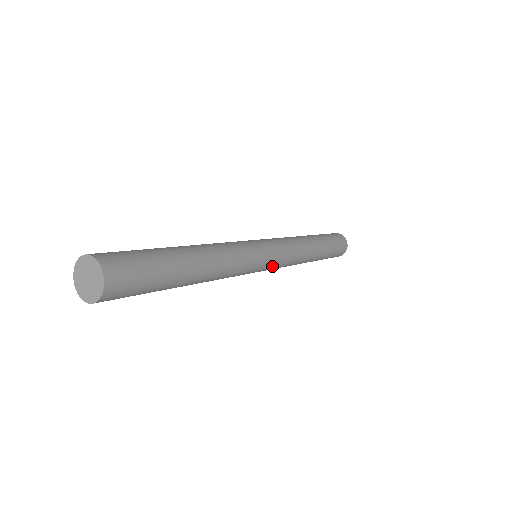
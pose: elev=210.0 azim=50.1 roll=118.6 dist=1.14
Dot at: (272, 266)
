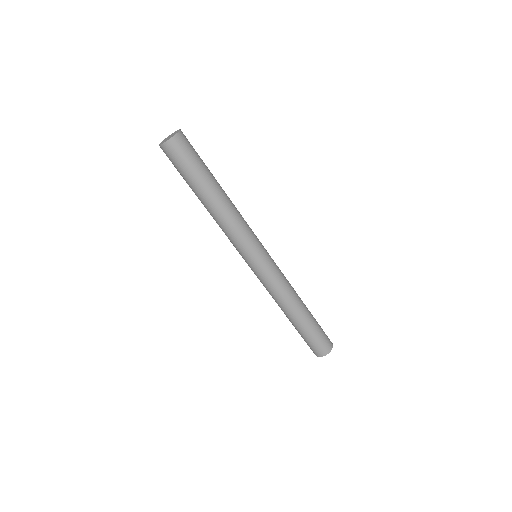
Dot at: (262, 267)
